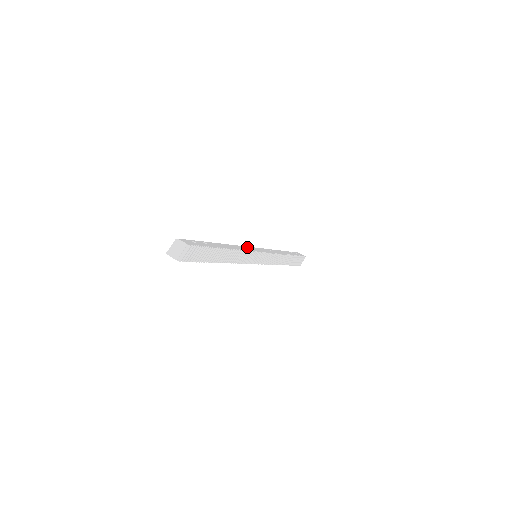
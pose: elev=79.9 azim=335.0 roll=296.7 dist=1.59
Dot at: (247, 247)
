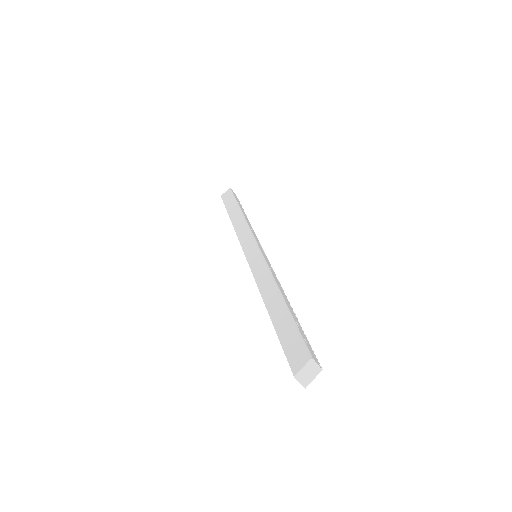
Dot at: (266, 259)
